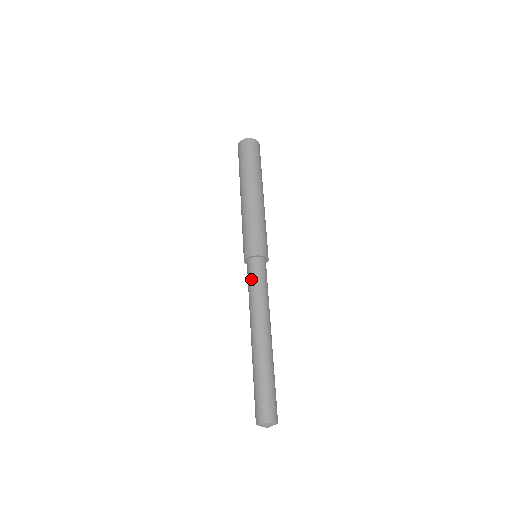
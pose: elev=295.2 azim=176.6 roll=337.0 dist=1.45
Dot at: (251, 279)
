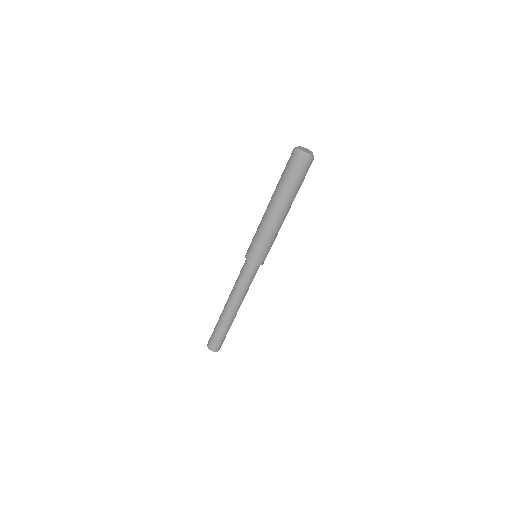
Dot at: (240, 272)
